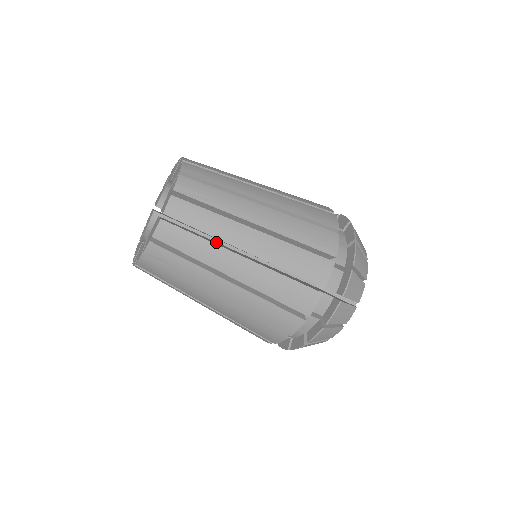
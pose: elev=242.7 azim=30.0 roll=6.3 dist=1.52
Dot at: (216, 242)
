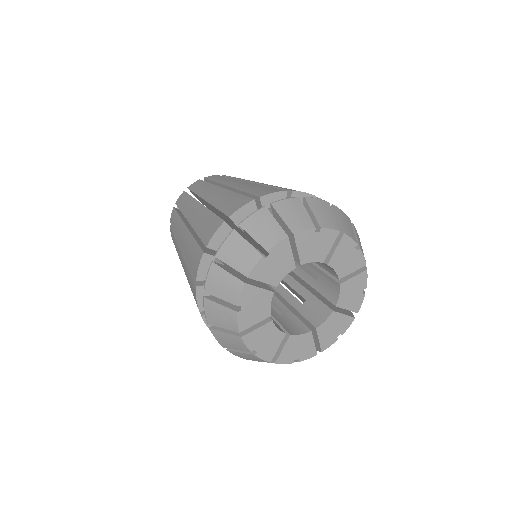
Dot at: occluded
